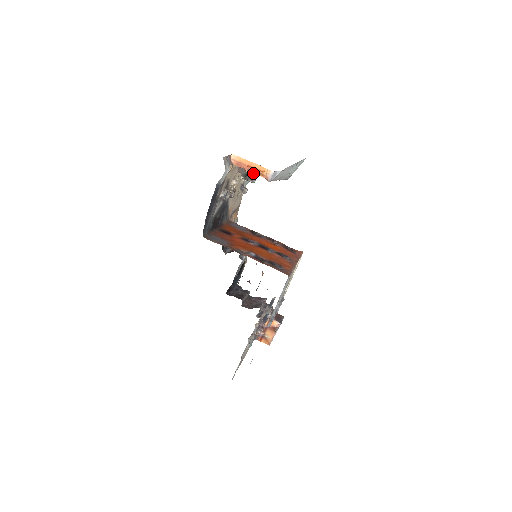
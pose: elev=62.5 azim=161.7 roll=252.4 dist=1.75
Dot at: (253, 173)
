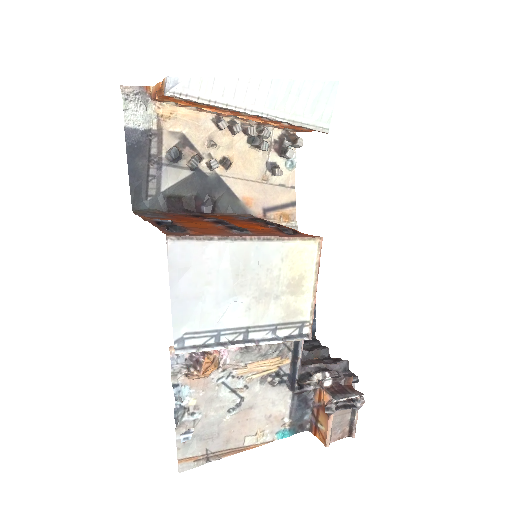
Dot at: (292, 145)
